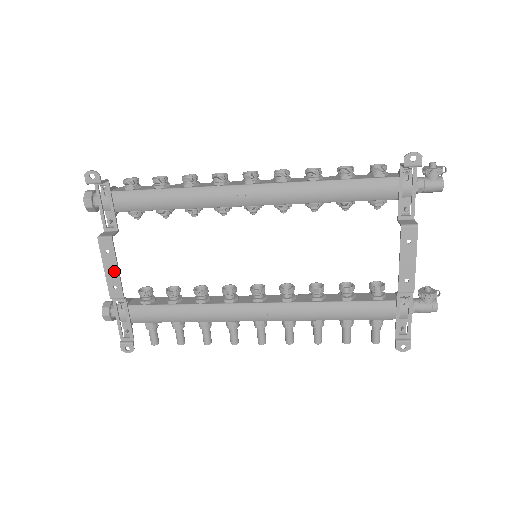
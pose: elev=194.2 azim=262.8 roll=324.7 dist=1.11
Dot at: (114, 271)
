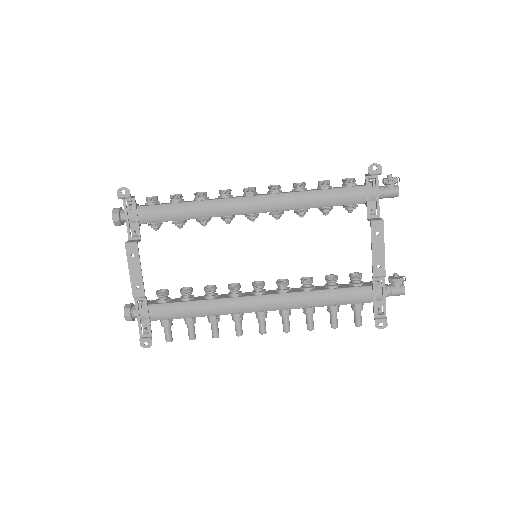
Dot at: (138, 272)
